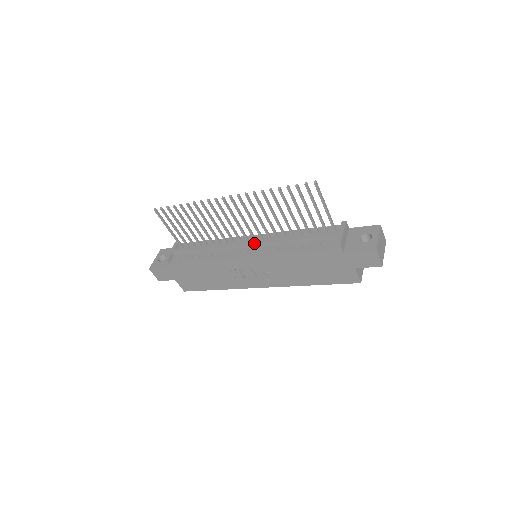
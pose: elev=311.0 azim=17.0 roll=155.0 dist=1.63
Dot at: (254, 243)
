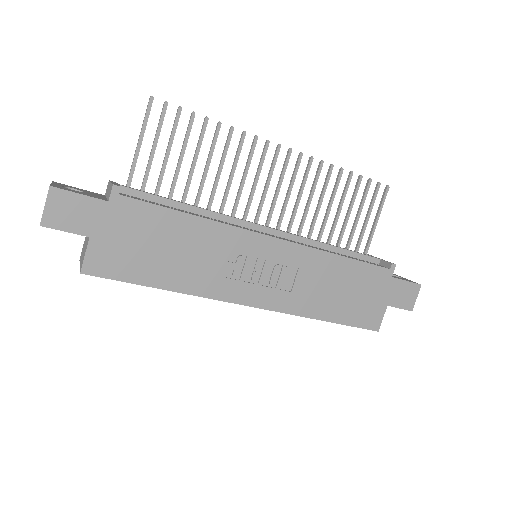
Dot at: occluded
